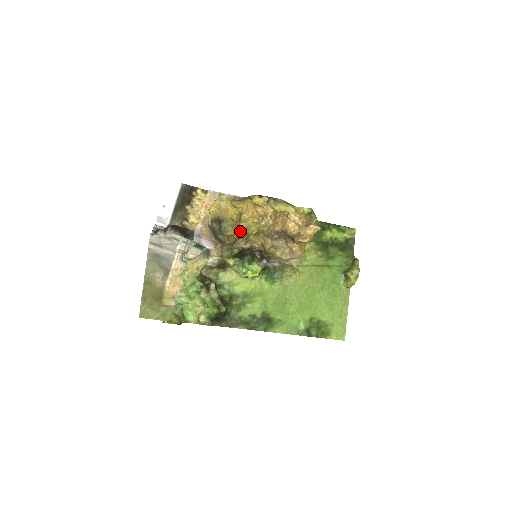
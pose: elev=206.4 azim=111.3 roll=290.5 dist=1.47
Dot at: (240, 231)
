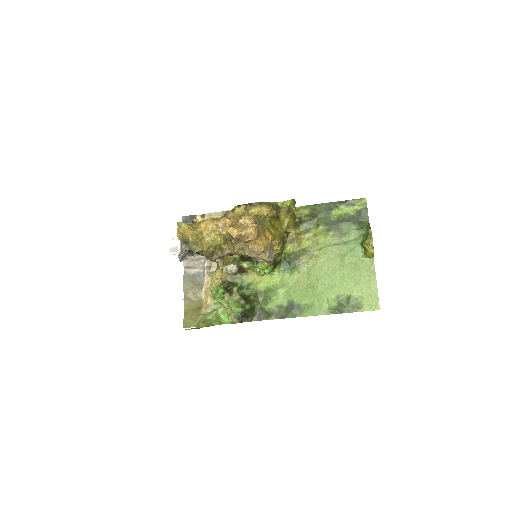
Dot at: (208, 245)
